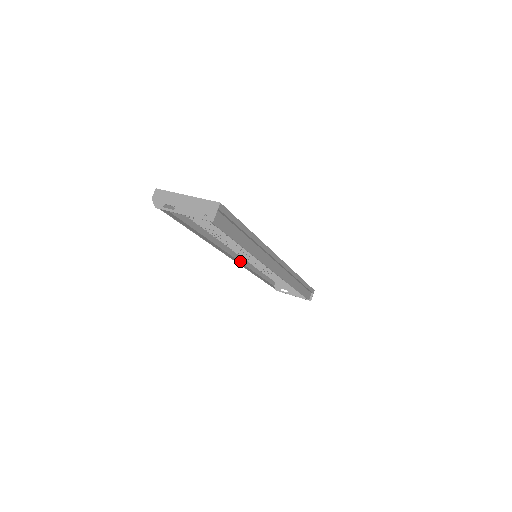
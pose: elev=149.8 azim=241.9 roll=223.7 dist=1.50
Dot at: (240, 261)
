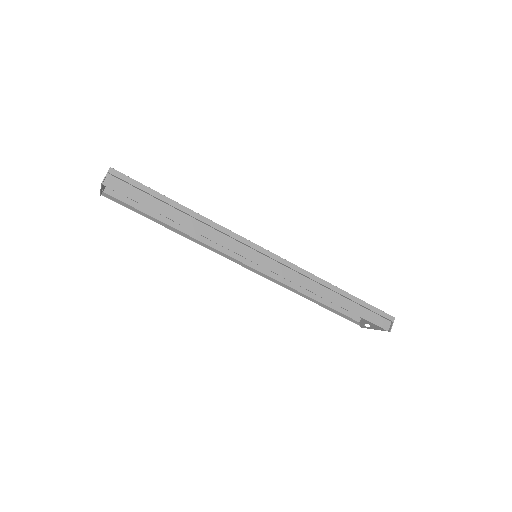
Dot at: (265, 274)
